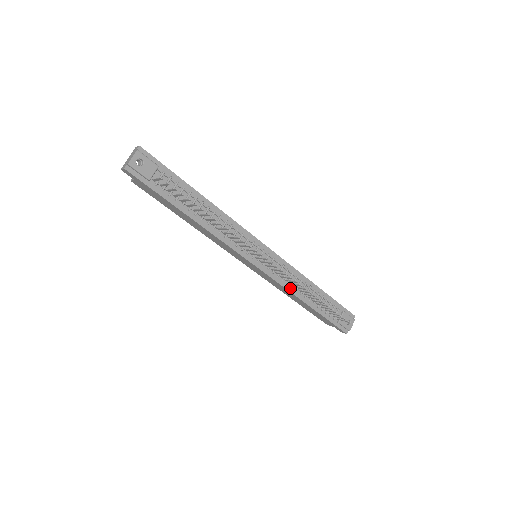
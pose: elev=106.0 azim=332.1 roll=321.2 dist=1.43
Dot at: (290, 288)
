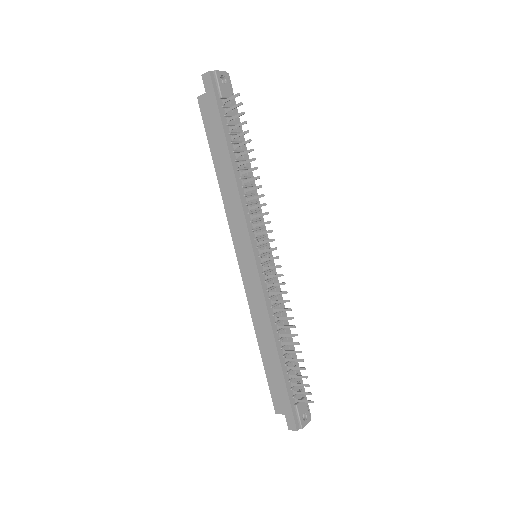
Dot at: (271, 315)
